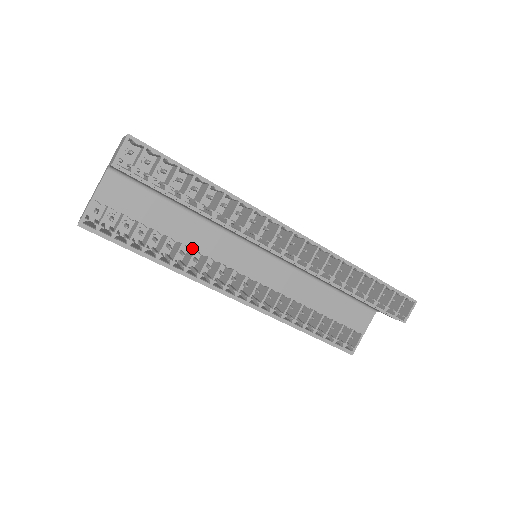
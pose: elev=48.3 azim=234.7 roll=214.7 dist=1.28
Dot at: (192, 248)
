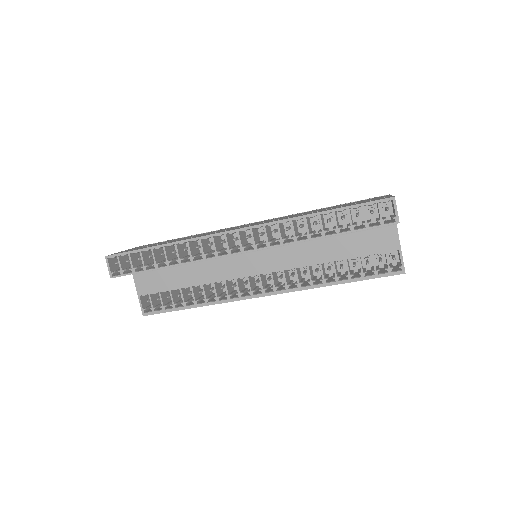
Dot at: (210, 283)
